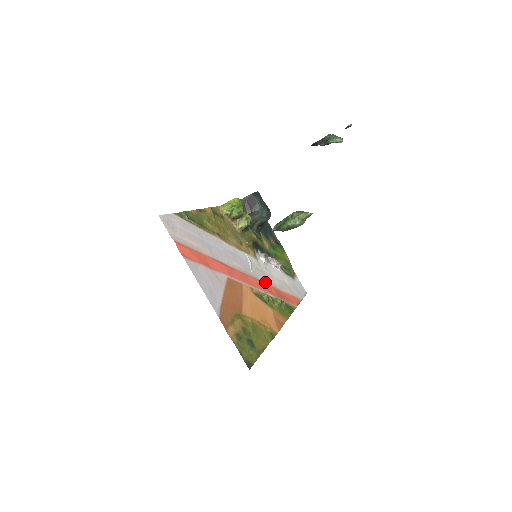
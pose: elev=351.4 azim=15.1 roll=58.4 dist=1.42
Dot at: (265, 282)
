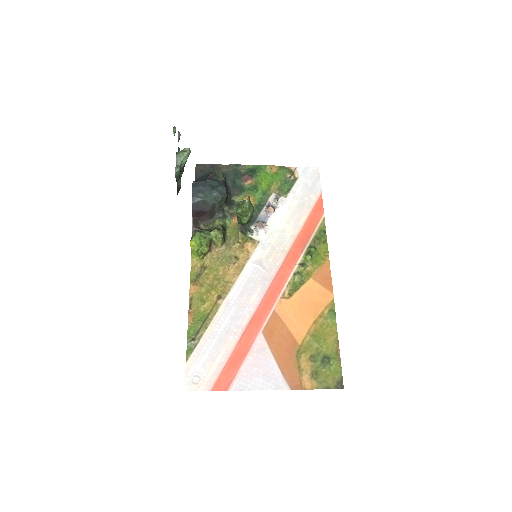
Dot at: (284, 257)
